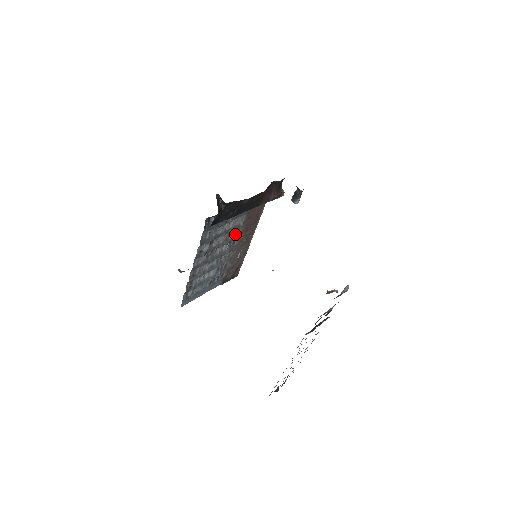
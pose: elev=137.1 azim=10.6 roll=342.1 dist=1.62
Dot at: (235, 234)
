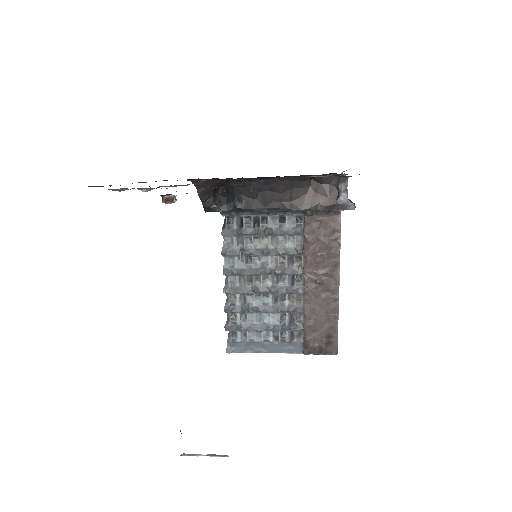
Dot at: (295, 264)
